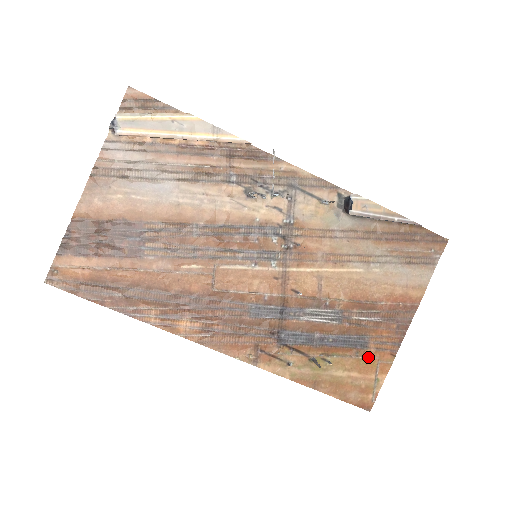
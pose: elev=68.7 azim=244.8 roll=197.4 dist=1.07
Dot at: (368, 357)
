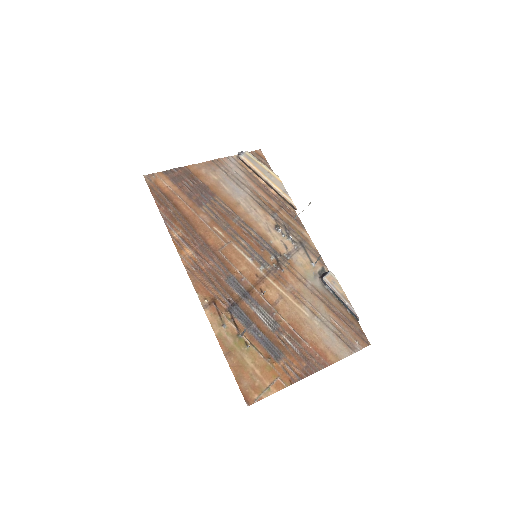
Dot at: (274, 368)
